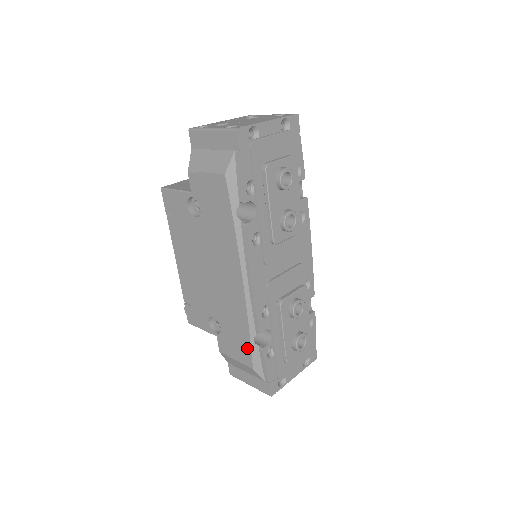
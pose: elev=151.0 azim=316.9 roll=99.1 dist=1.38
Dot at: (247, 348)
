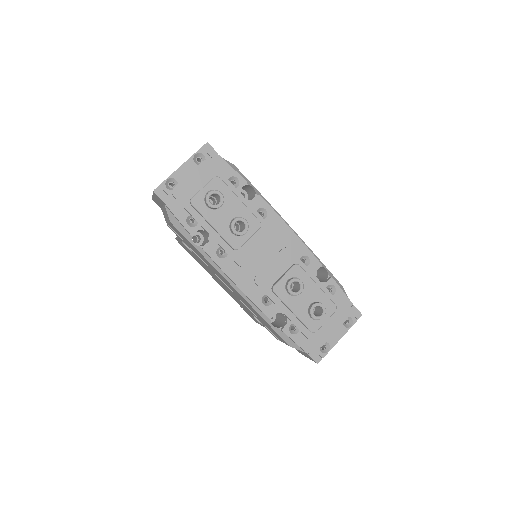
Dot at: (275, 332)
